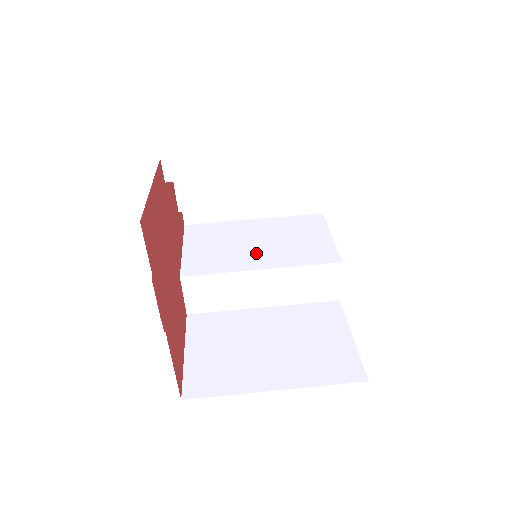
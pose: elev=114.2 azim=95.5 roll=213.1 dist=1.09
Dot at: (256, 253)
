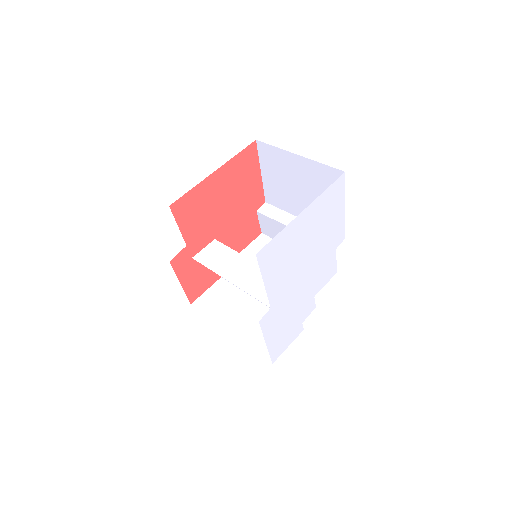
Dot at: occluded
